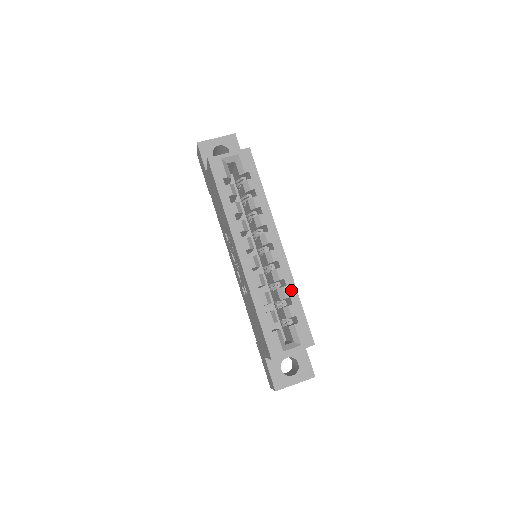
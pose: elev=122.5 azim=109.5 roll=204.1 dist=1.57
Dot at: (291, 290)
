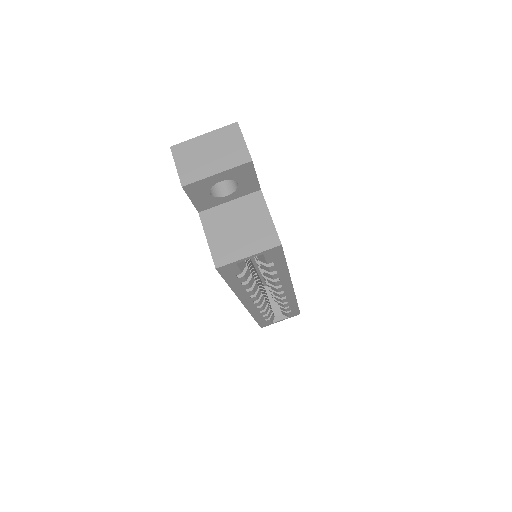
Dot at: (291, 303)
